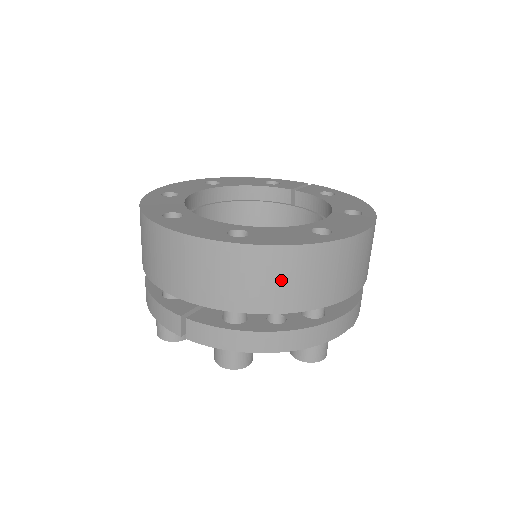
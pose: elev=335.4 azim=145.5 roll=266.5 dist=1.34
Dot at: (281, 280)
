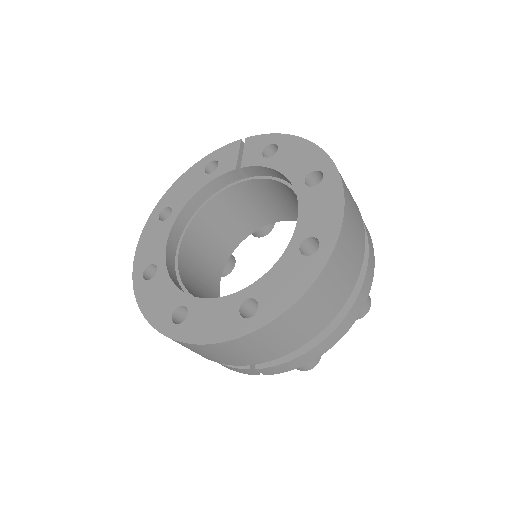
Dot at: (310, 317)
